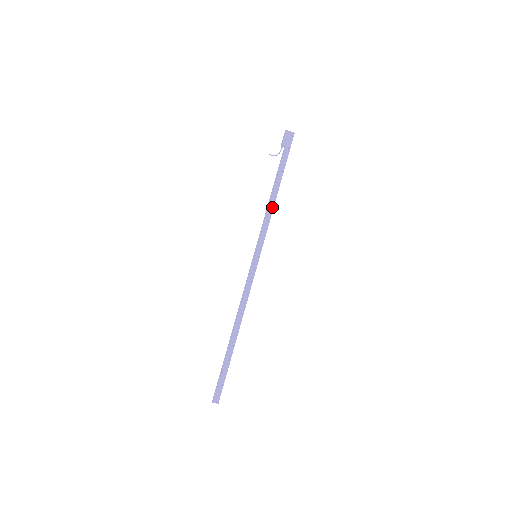
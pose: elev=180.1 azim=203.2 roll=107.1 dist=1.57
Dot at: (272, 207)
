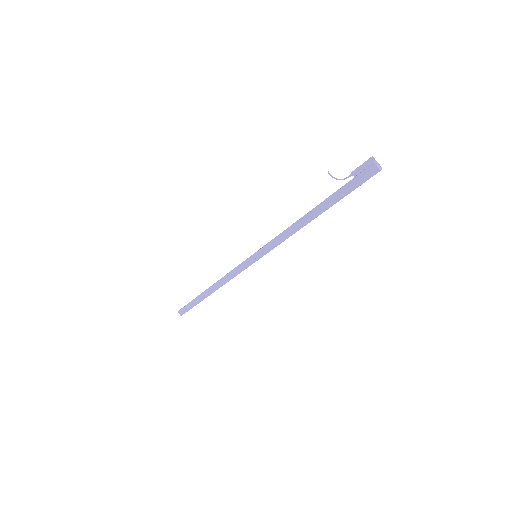
Dot at: (296, 229)
